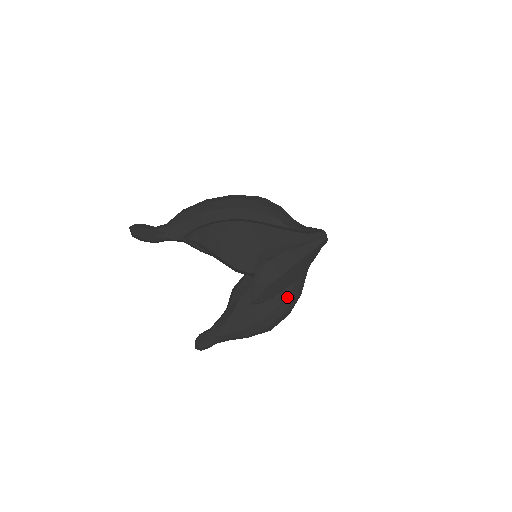
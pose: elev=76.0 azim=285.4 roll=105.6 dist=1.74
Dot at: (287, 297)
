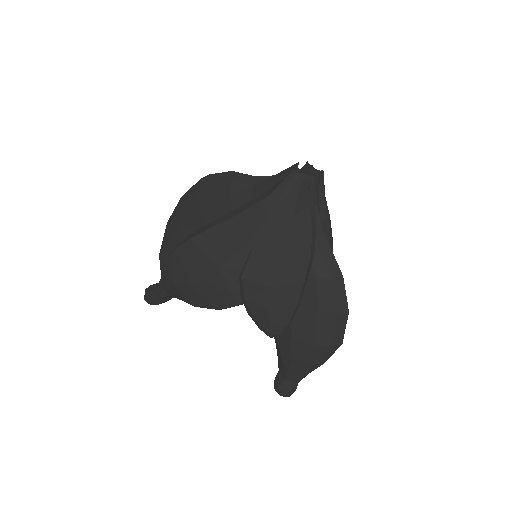
Dot at: (320, 295)
